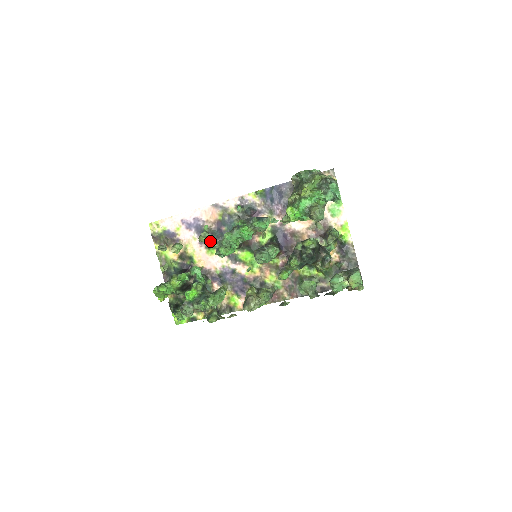
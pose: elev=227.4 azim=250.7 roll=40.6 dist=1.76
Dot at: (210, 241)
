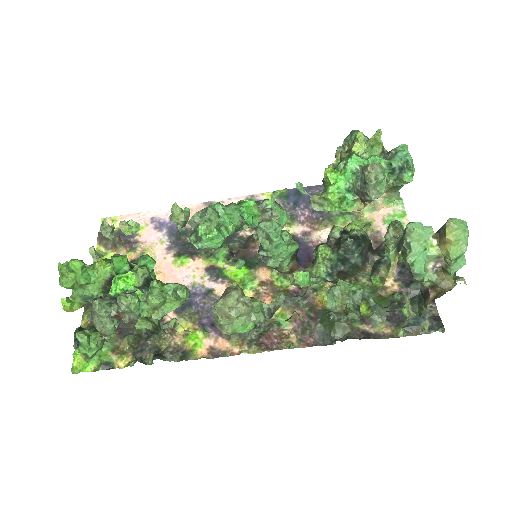
Dot at: (185, 247)
